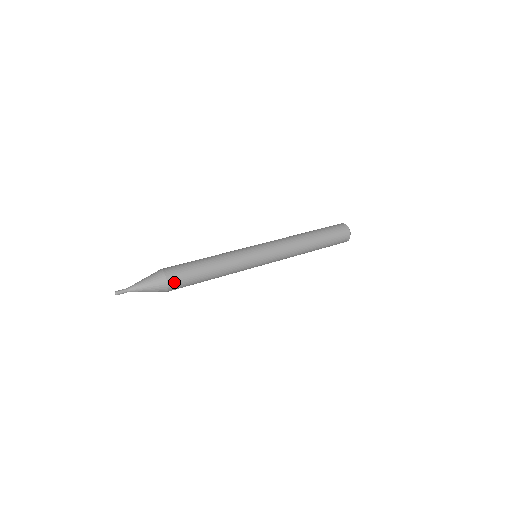
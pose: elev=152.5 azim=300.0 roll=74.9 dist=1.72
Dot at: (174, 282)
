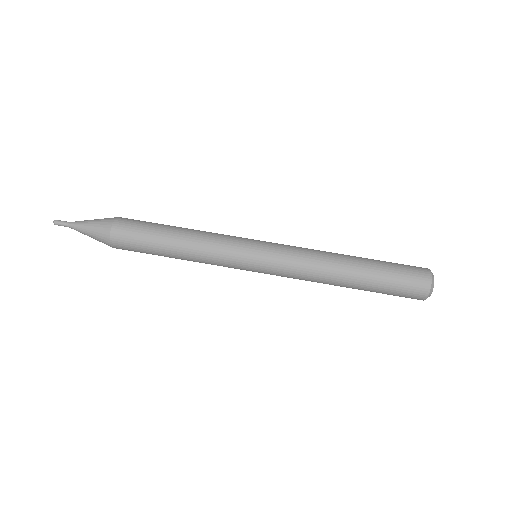
Dot at: occluded
